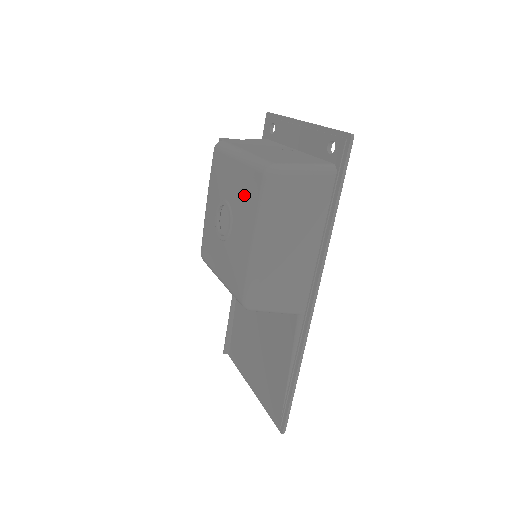
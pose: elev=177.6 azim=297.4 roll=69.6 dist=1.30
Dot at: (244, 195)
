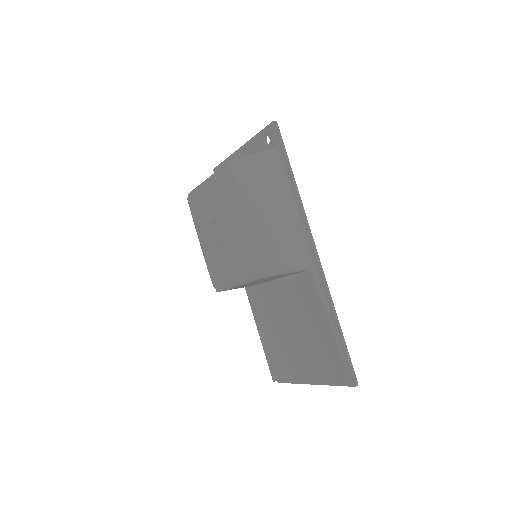
Dot at: (224, 196)
